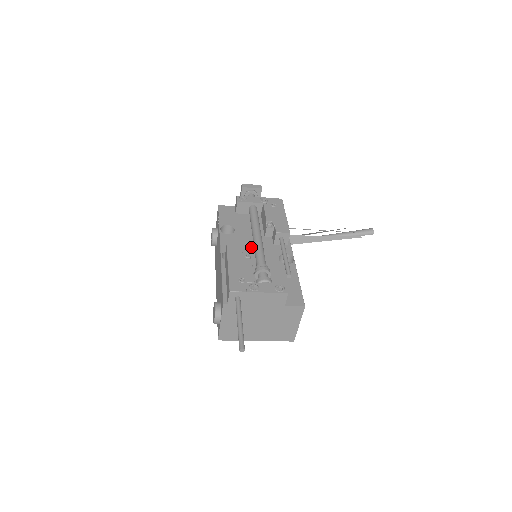
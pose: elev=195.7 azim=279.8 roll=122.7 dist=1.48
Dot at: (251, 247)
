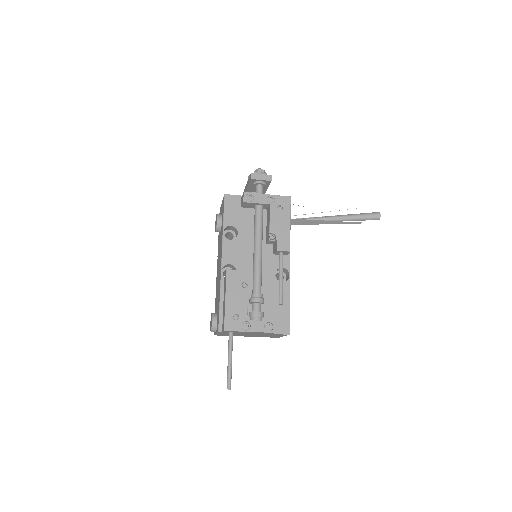
Dot at: (251, 258)
